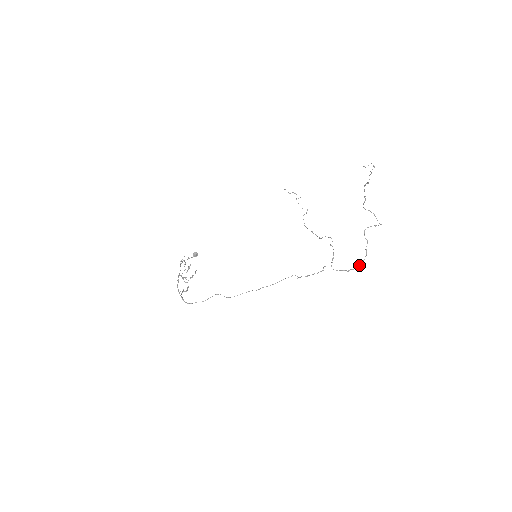
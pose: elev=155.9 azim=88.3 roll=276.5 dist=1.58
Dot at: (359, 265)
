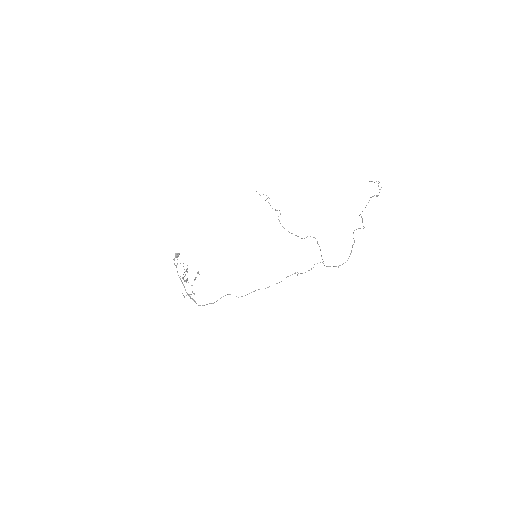
Dot at: occluded
